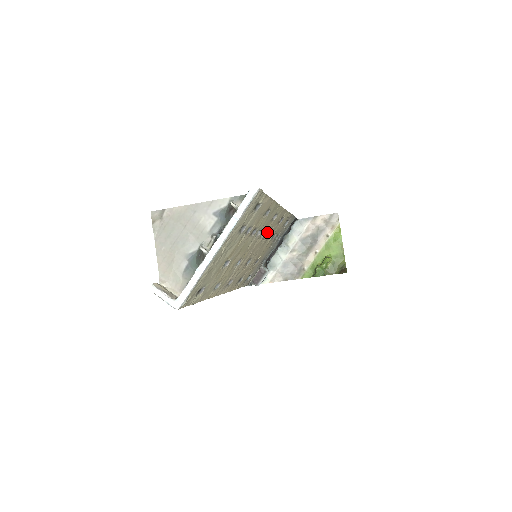
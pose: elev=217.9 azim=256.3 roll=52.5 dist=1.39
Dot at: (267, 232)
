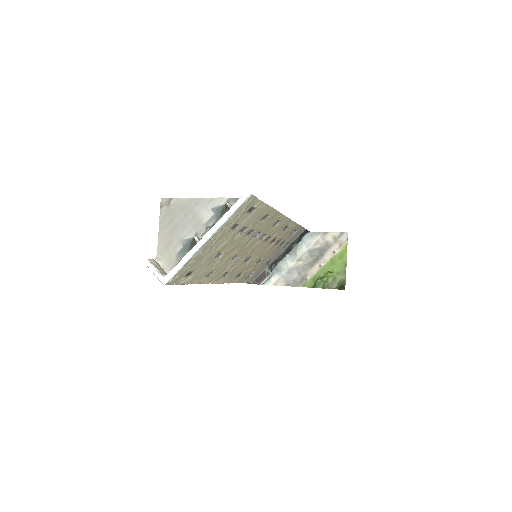
Dot at: (269, 236)
